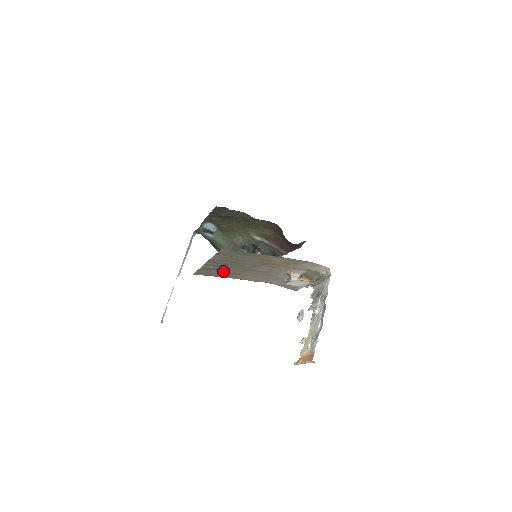
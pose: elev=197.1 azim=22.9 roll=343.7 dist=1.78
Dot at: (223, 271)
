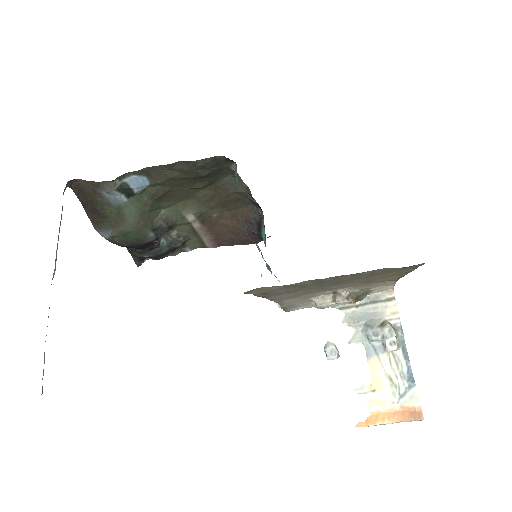
Dot at: (292, 288)
